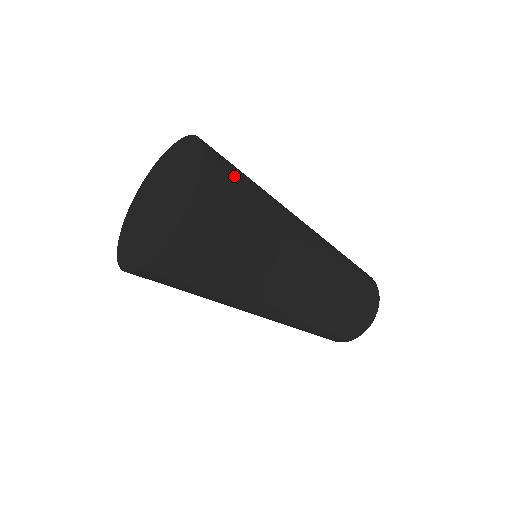
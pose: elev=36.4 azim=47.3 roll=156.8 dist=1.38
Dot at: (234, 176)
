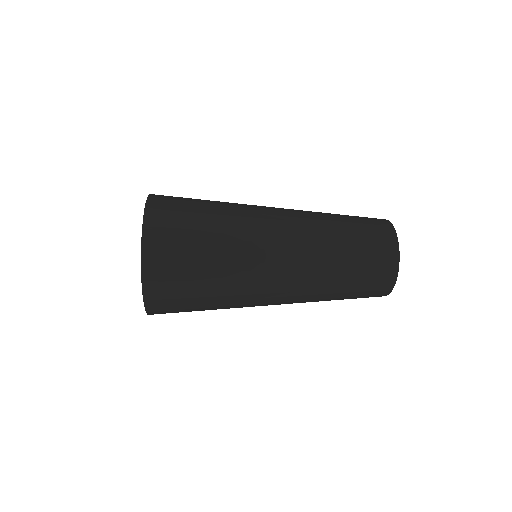
Dot at: (178, 222)
